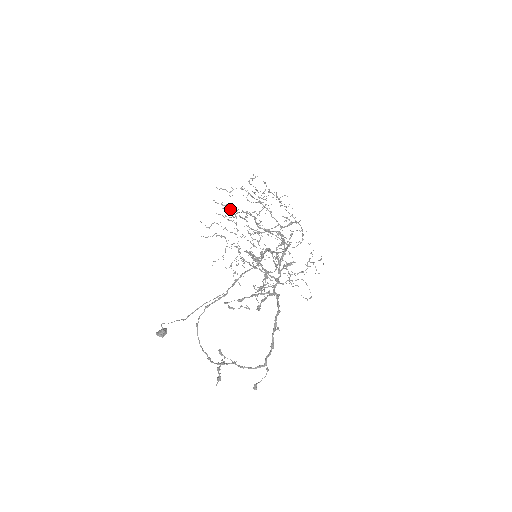
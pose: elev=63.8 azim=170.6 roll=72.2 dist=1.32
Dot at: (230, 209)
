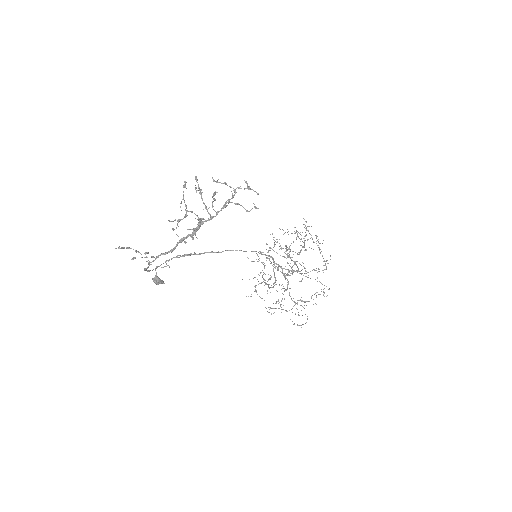
Dot at: (281, 247)
